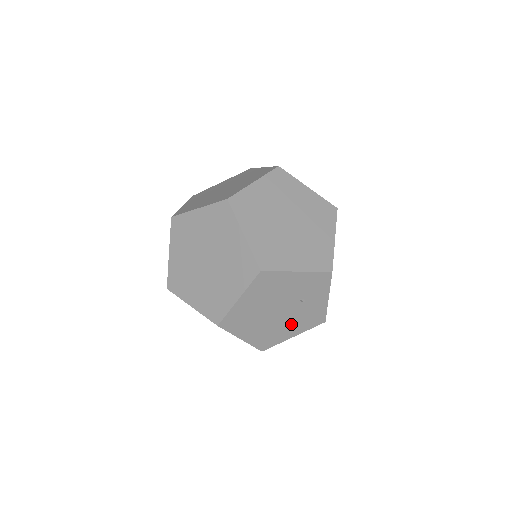
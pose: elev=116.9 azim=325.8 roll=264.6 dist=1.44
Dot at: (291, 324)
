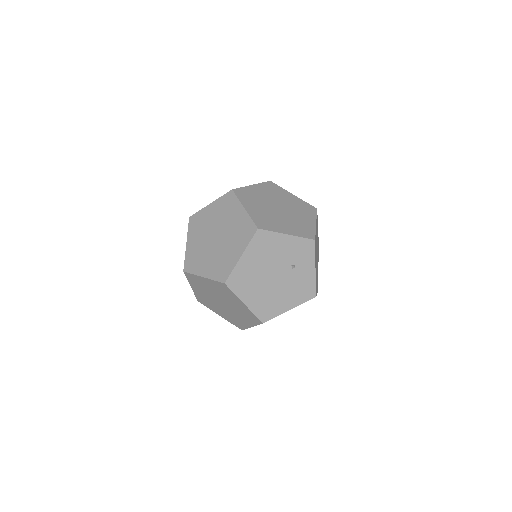
Dot at: (286, 294)
